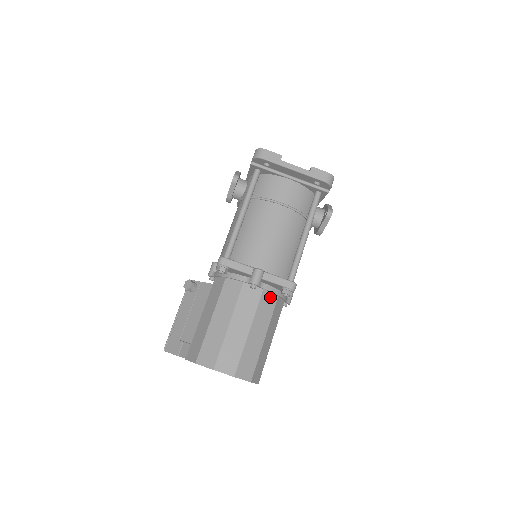
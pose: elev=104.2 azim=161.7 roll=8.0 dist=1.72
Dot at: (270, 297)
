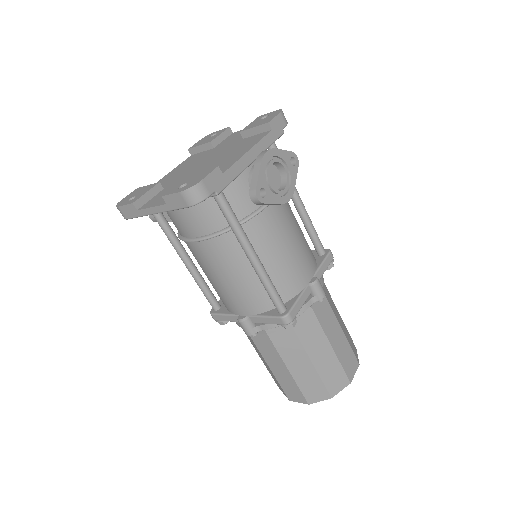
Dot at: (280, 329)
